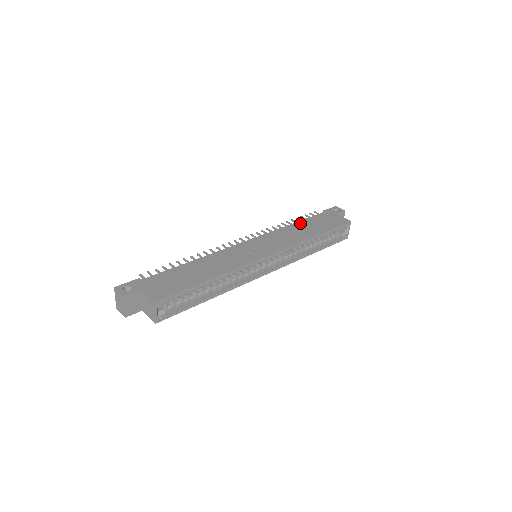
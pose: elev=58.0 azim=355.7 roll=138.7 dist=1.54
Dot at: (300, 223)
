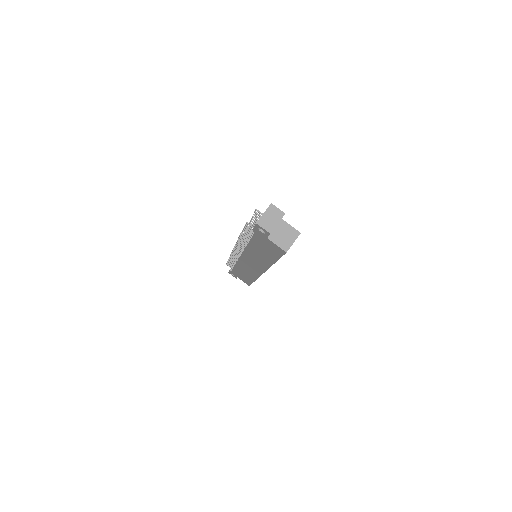
Dot at: occluded
